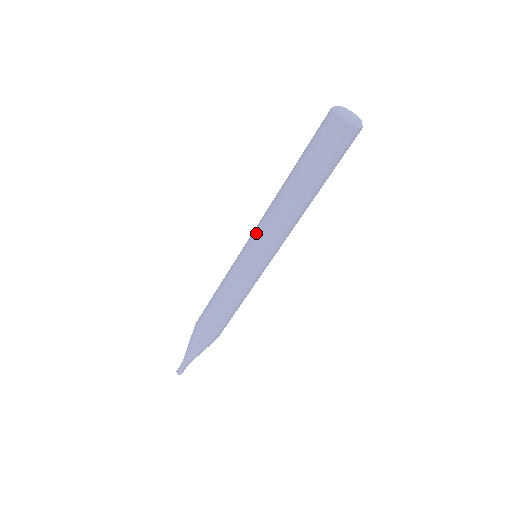
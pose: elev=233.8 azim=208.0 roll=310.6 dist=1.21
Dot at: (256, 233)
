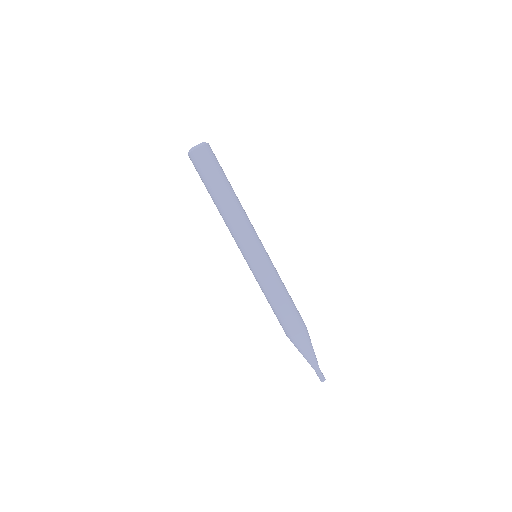
Dot at: (239, 243)
